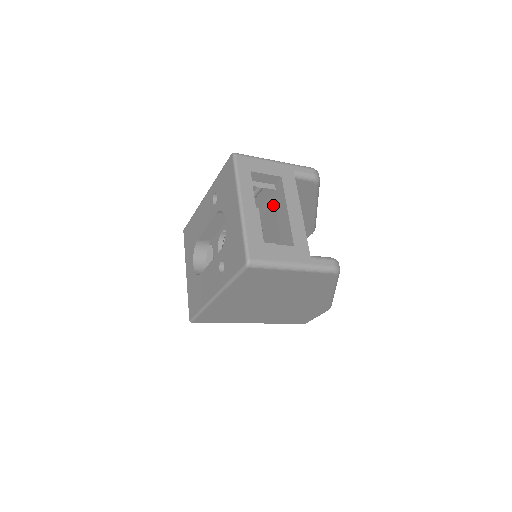
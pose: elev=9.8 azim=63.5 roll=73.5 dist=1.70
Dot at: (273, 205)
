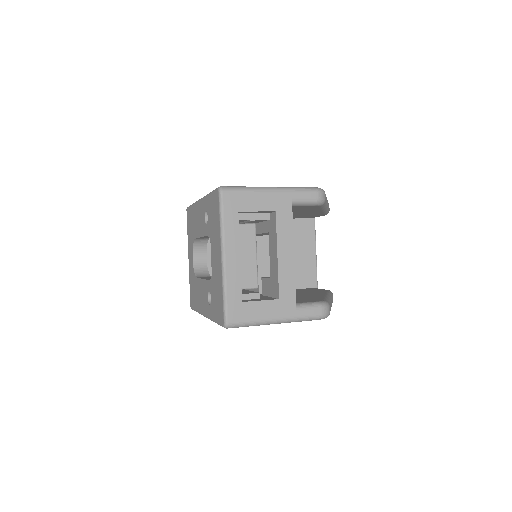
Dot at: (267, 232)
